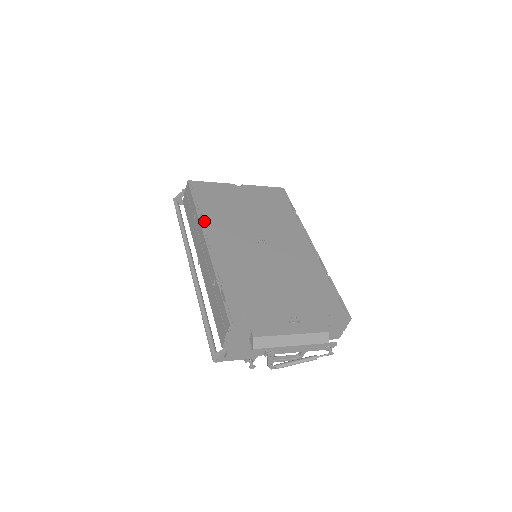
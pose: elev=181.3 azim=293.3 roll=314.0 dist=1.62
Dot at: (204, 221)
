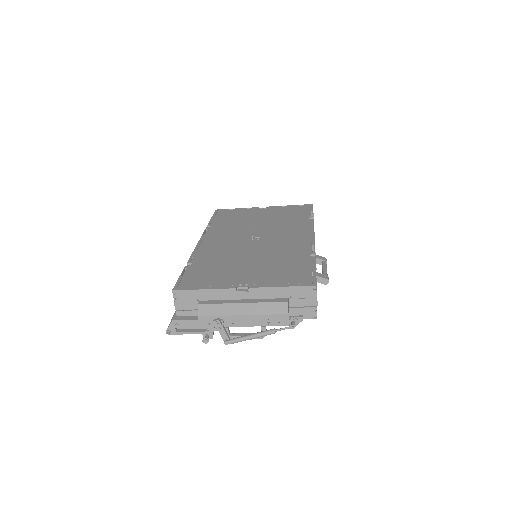
Dot at: (208, 231)
